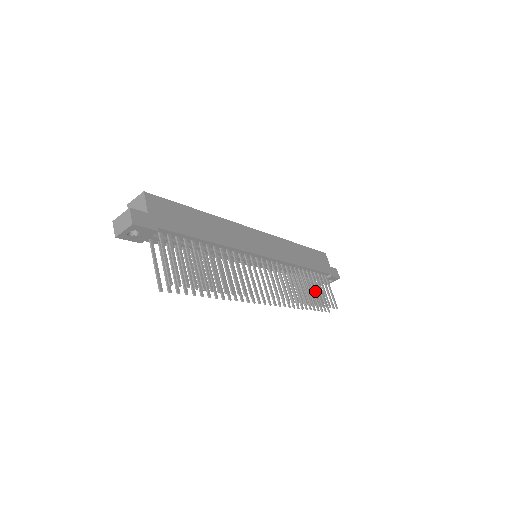
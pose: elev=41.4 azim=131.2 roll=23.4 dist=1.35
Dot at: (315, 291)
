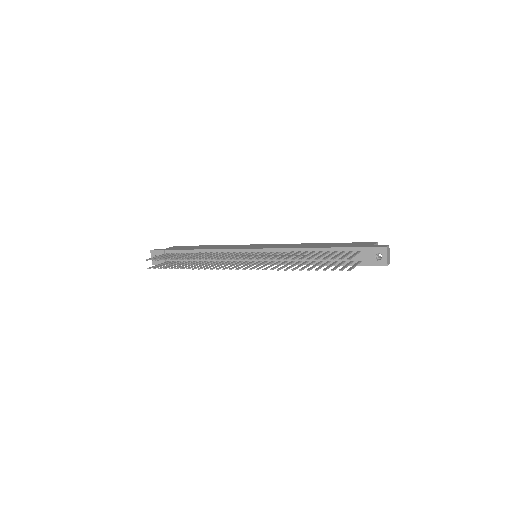
Dot at: (338, 265)
